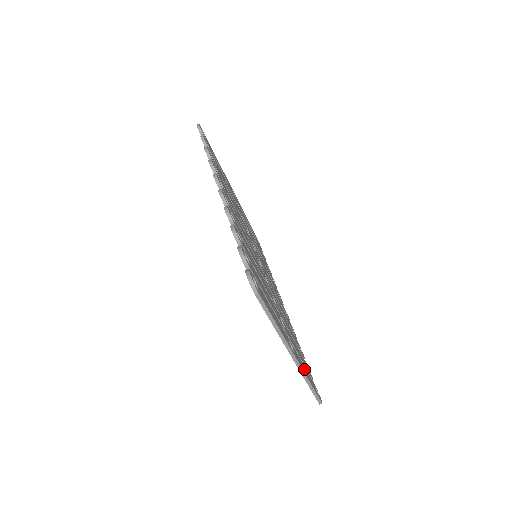
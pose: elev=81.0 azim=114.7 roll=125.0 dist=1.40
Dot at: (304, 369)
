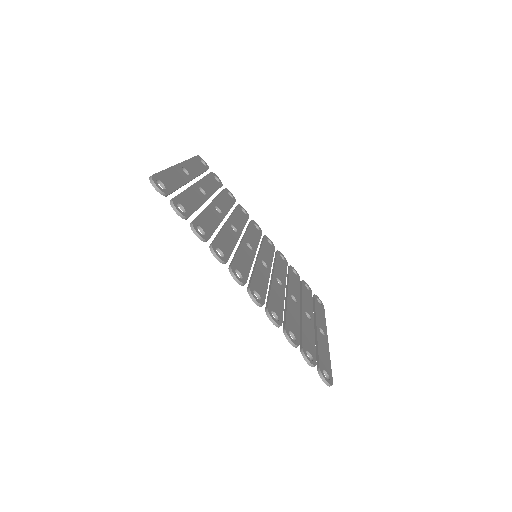
Dot at: (321, 318)
